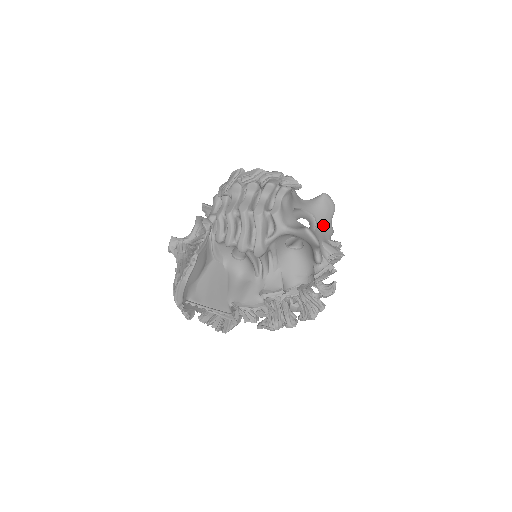
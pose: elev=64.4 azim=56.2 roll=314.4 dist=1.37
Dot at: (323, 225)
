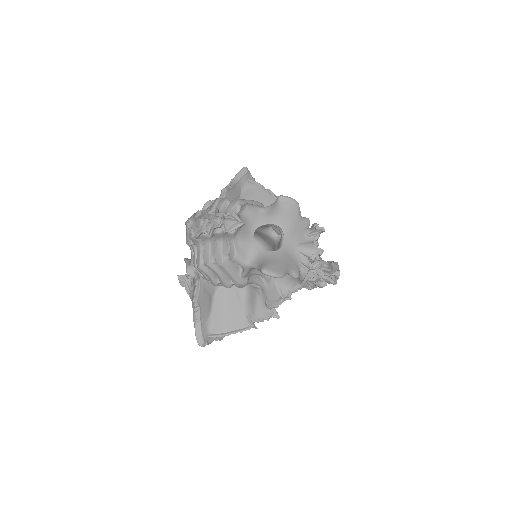
Dot at: (292, 229)
